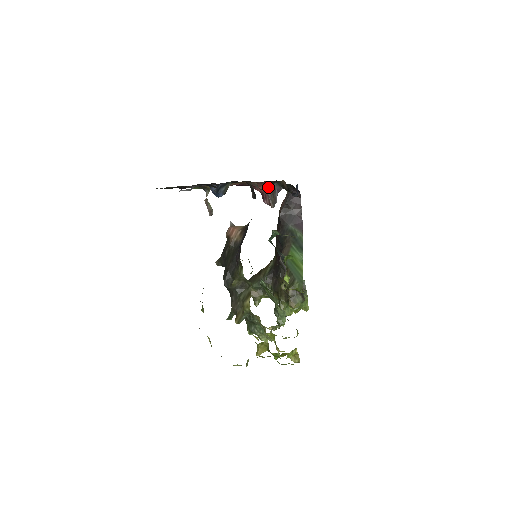
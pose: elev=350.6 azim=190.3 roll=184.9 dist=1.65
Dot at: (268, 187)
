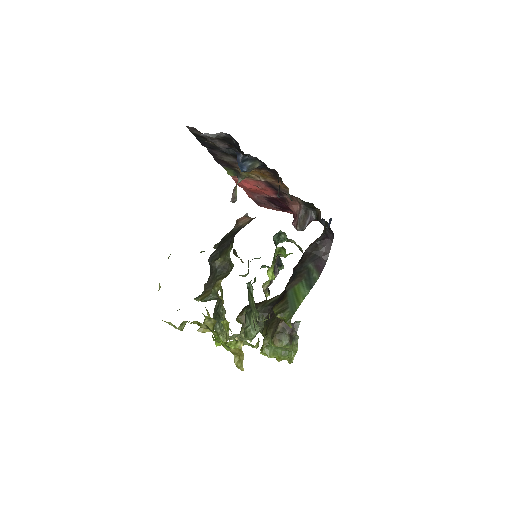
Dot at: (302, 208)
